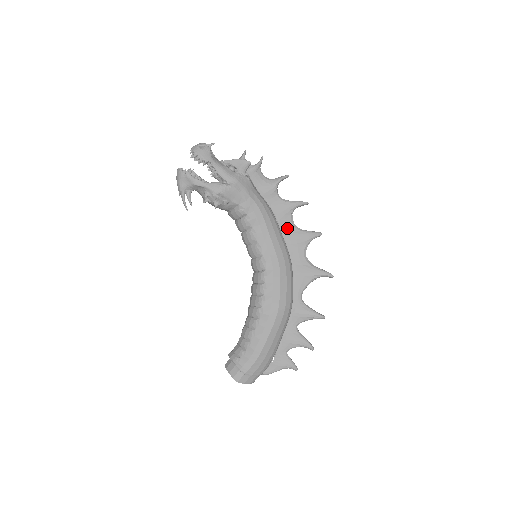
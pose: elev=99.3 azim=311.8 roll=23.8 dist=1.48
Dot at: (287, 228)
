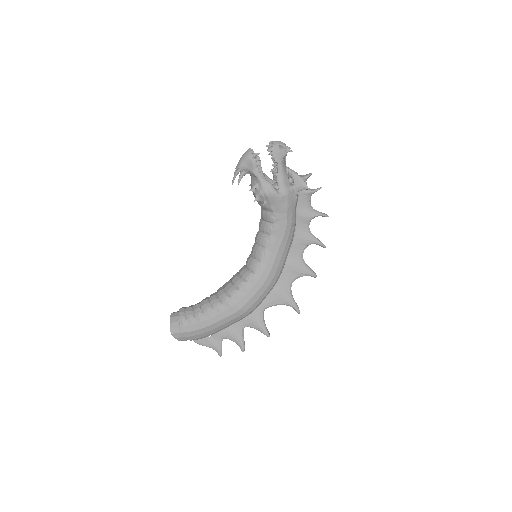
Dot at: (295, 253)
